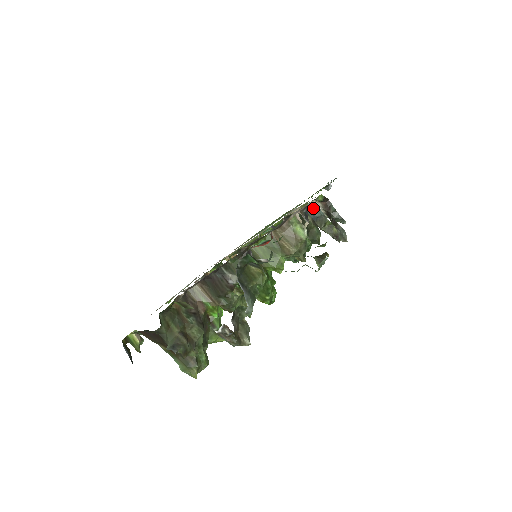
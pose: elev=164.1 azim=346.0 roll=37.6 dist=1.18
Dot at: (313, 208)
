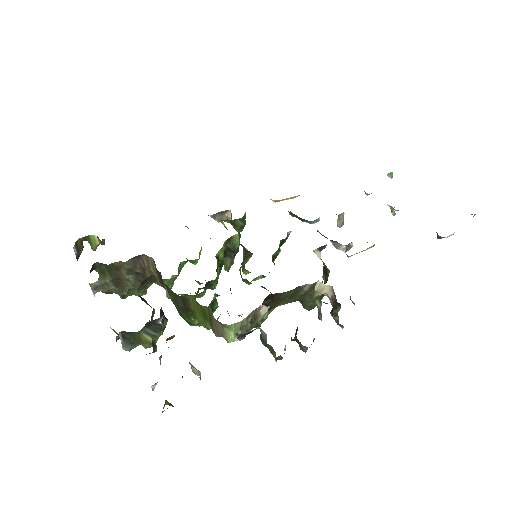
Dot at: (263, 332)
